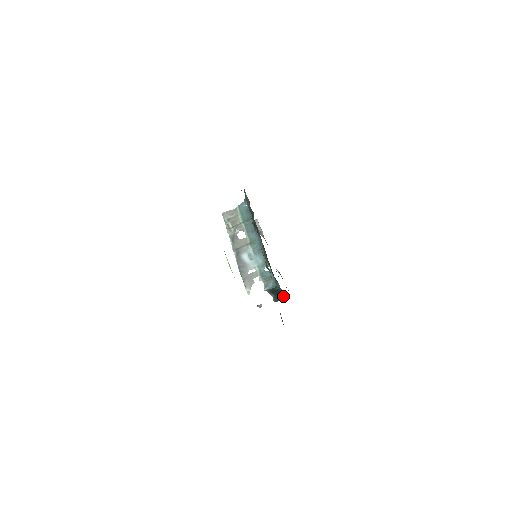
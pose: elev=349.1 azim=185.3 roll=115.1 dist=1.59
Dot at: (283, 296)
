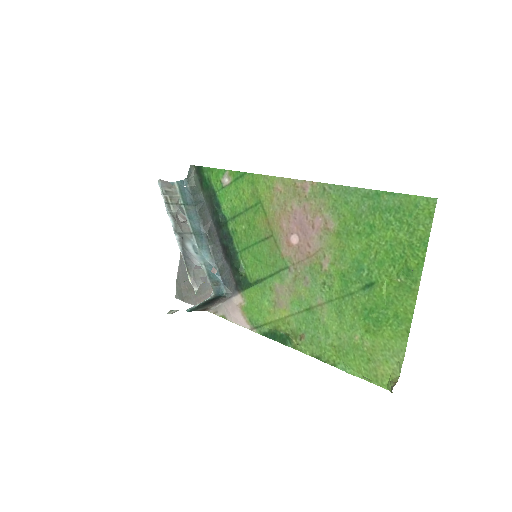
Dot at: (204, 307)
